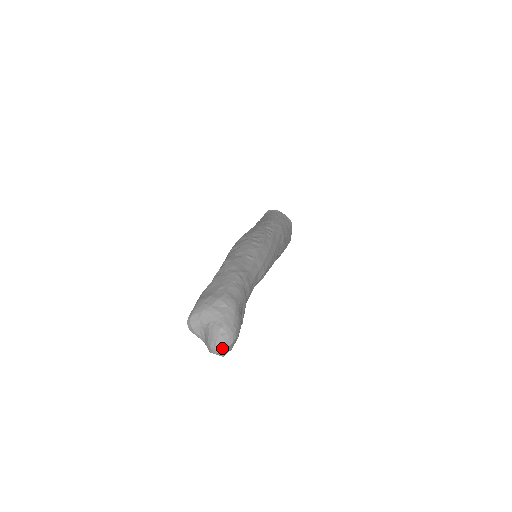
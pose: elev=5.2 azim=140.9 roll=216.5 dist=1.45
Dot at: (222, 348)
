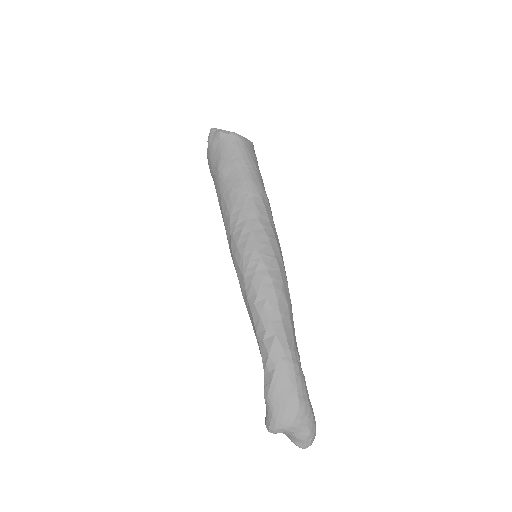
Dot at: occluded
